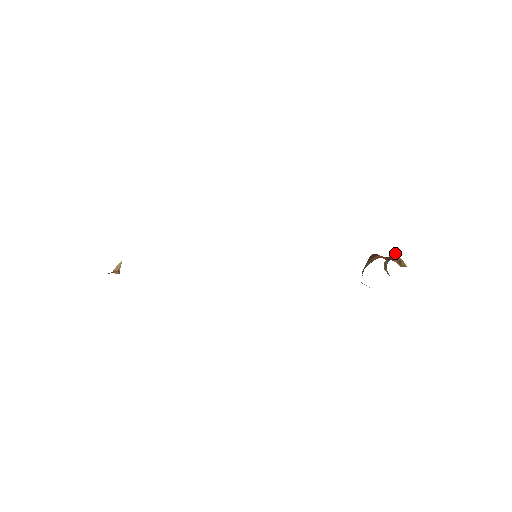
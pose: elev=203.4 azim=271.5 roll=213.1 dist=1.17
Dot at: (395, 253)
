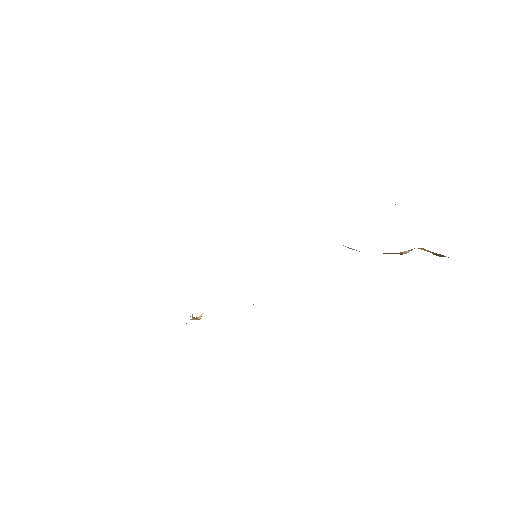
Dot at: occluded
